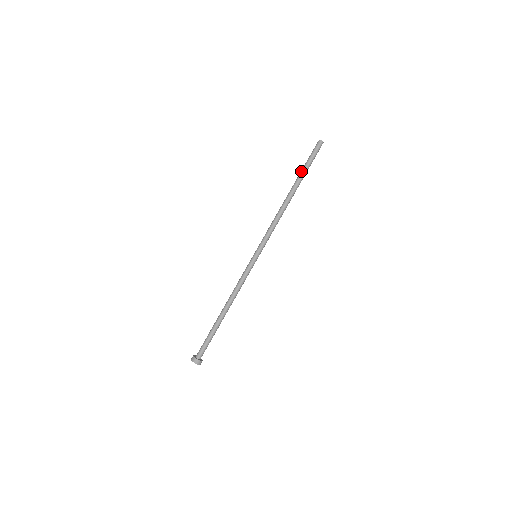
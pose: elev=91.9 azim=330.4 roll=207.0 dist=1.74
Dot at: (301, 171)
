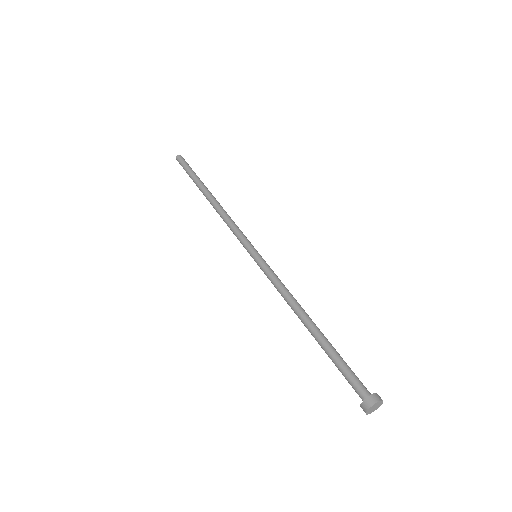
Dot at: (193, 180)
